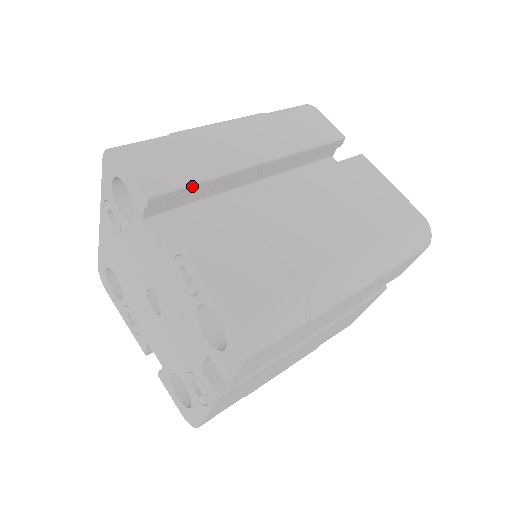
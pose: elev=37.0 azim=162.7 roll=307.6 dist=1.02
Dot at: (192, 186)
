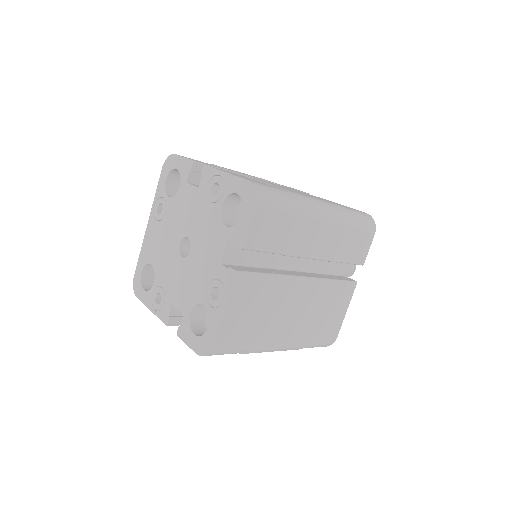
Dot at: occluded
